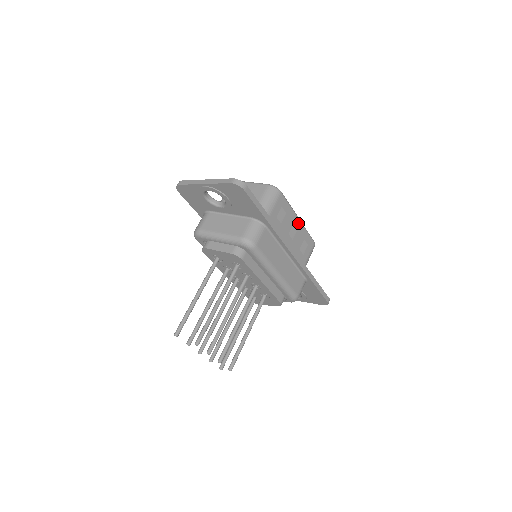
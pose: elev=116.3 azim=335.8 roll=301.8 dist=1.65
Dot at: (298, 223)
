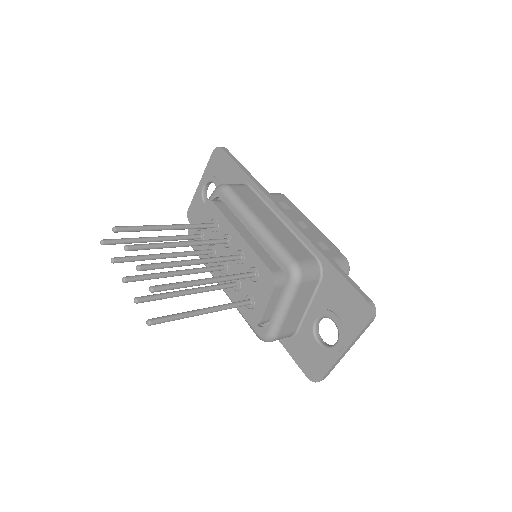
Dot at: (312, 226)
